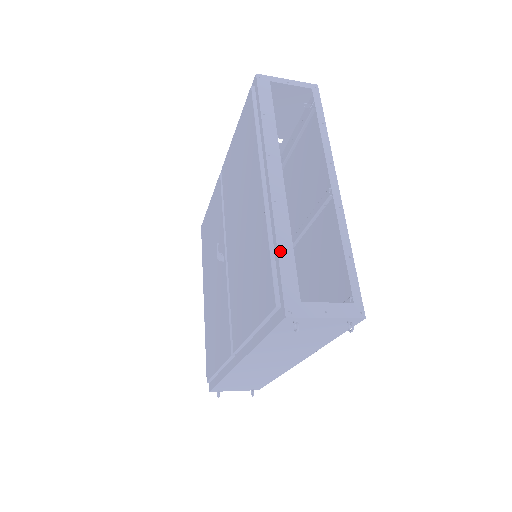
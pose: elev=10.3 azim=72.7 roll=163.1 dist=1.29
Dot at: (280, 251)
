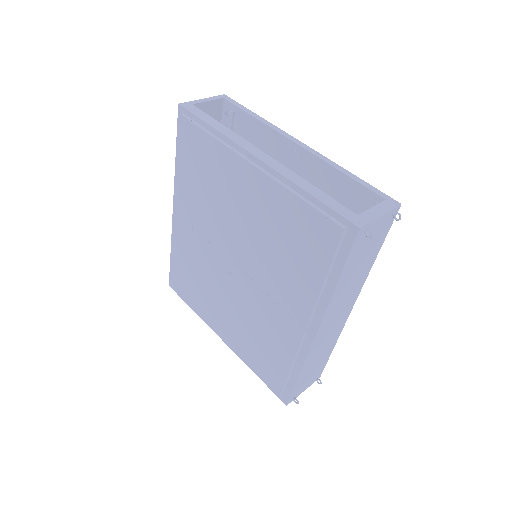
Dot at: (313, 194)
